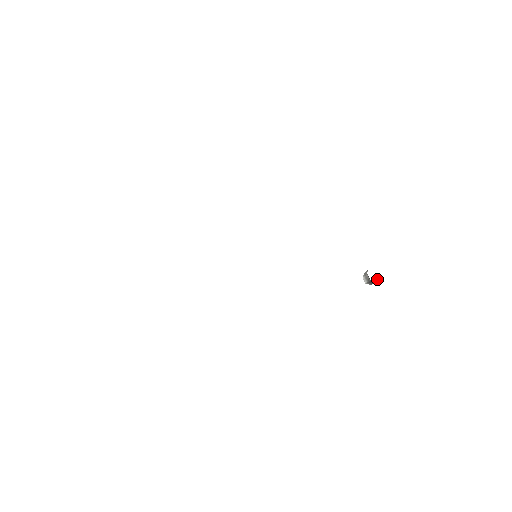
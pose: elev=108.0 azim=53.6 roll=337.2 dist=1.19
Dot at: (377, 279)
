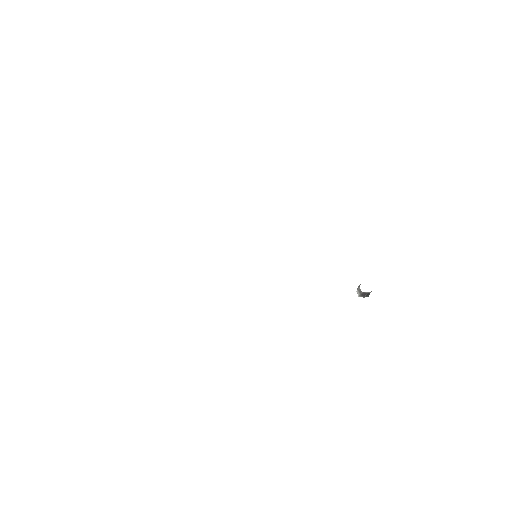
Dot at: (368, 292)
